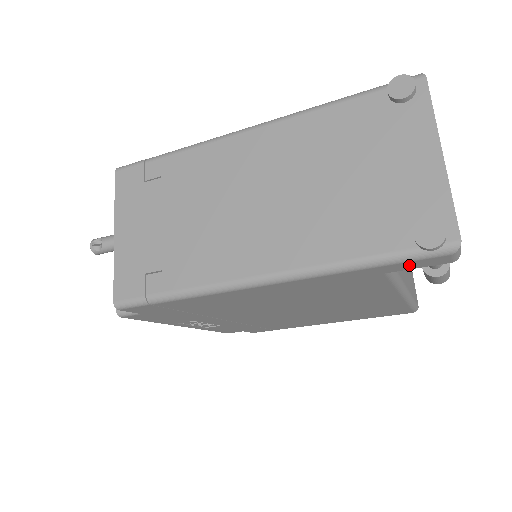
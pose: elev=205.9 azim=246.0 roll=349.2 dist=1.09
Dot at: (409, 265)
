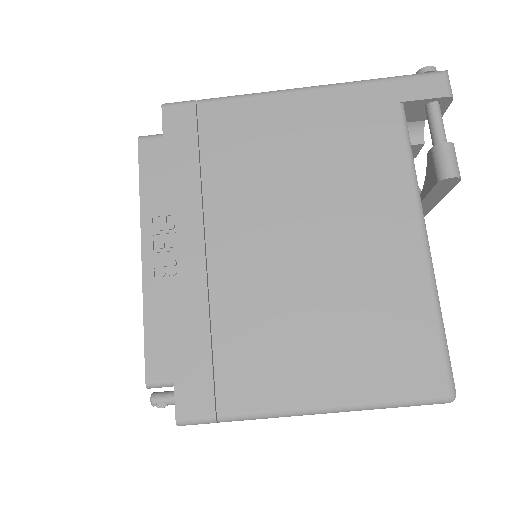
Dot at: (416, 88)
